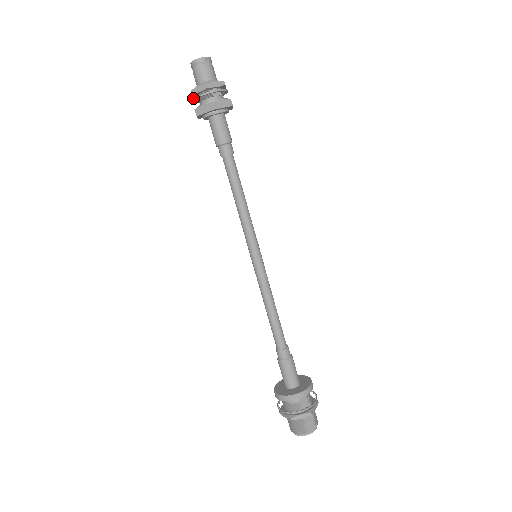
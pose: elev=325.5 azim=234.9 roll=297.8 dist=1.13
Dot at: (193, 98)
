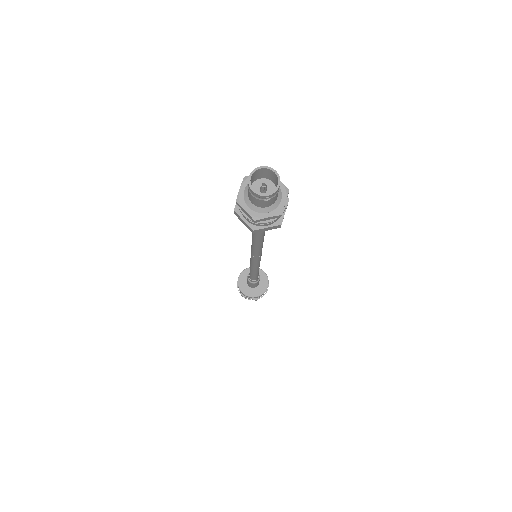
Dot at: (237, 201)
